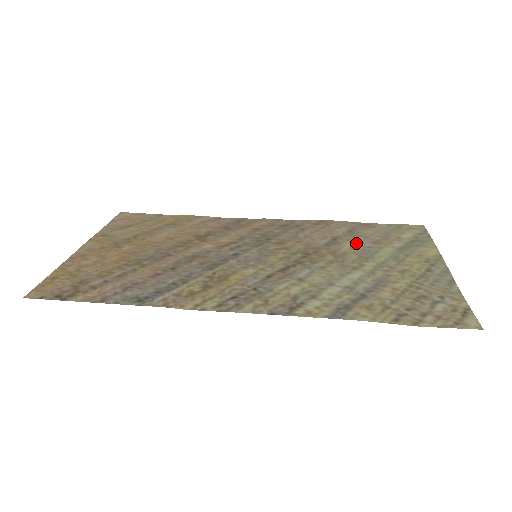
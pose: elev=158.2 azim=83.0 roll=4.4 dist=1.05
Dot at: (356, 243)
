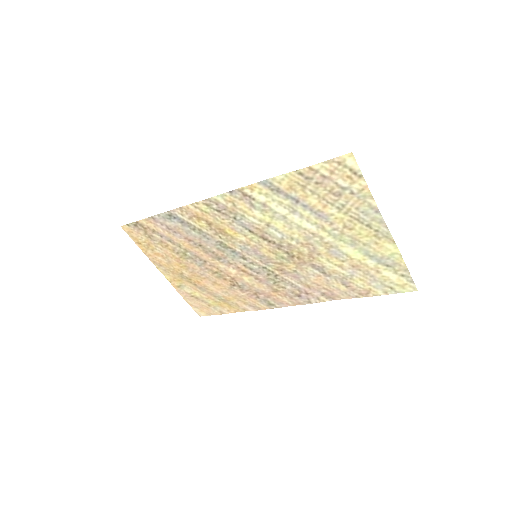
Dot at: (337, 267)
